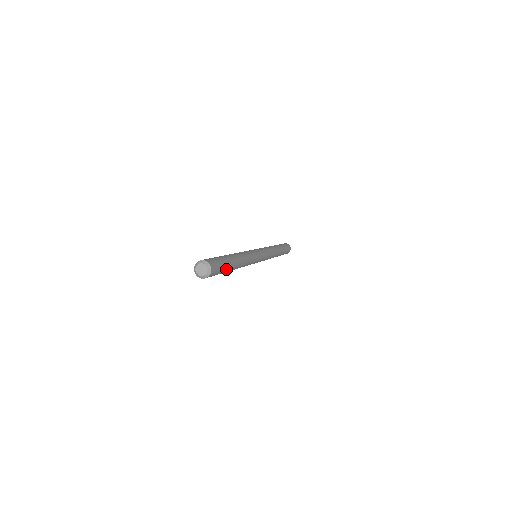
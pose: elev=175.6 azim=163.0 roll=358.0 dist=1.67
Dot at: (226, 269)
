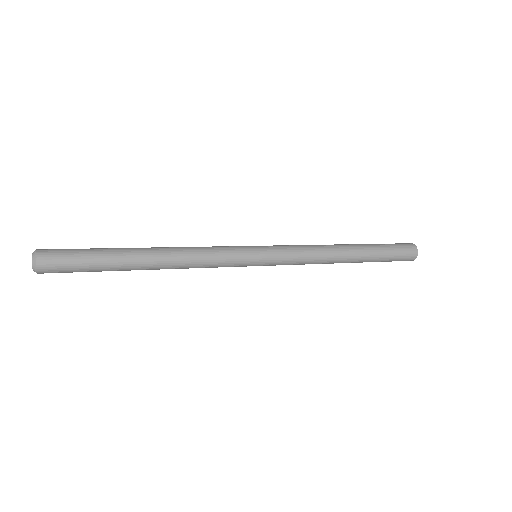
Dot at: (99, 262)
